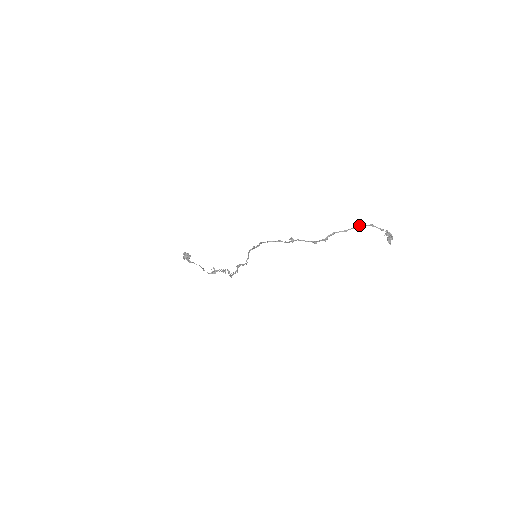
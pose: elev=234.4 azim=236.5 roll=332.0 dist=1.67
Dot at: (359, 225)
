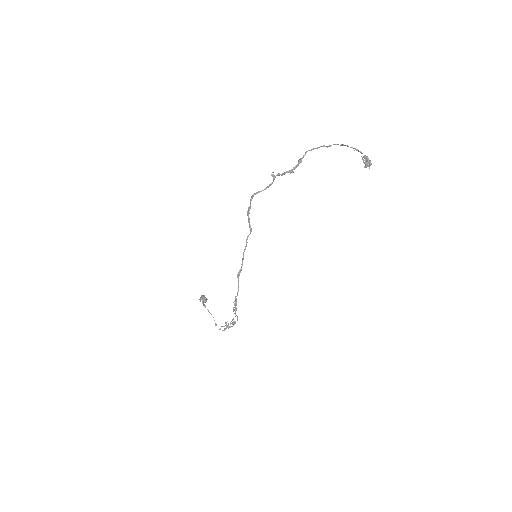
Dot at: occluded
